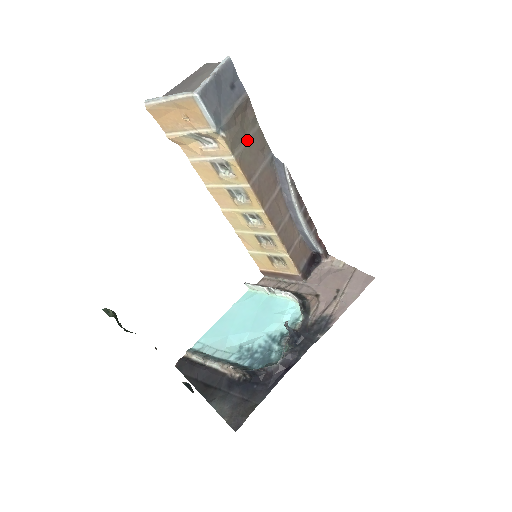
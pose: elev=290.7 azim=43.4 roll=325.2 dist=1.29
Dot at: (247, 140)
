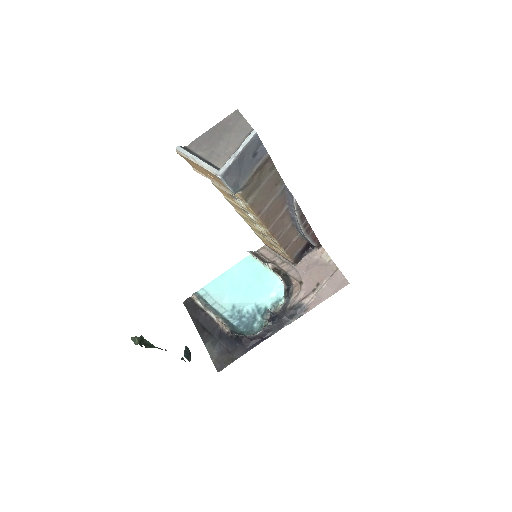
Dot at: (262, 185)
